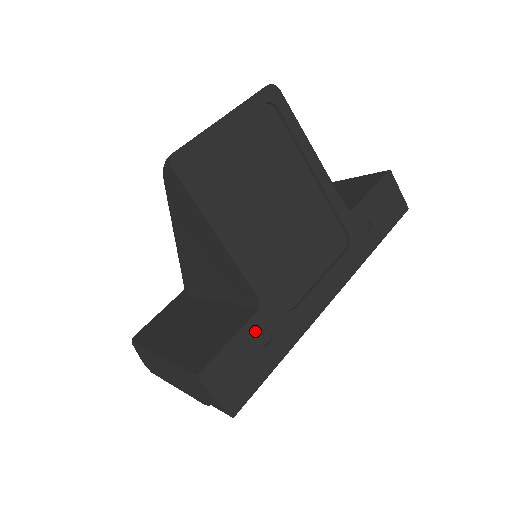
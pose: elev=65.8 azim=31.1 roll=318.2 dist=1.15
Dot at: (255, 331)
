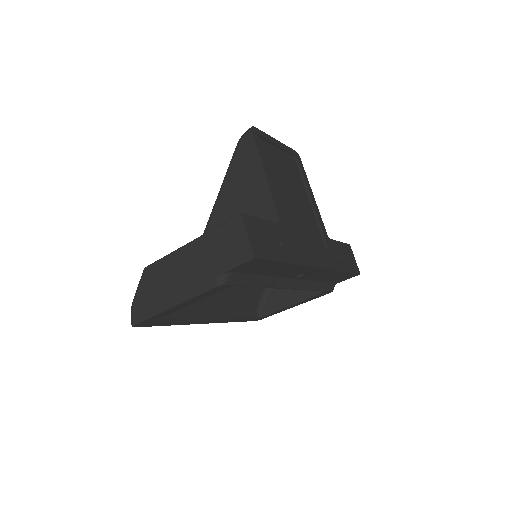
Dot at: (275, 231)
